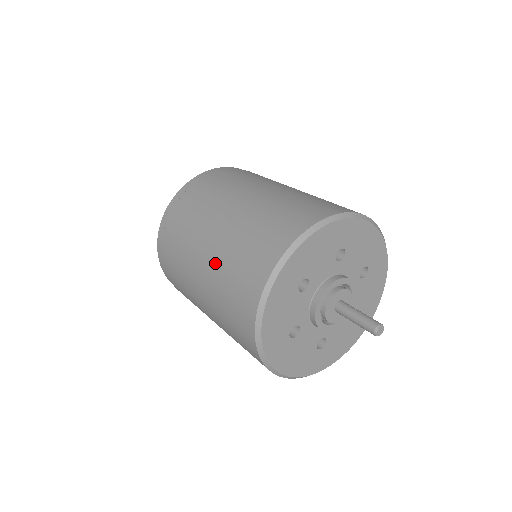
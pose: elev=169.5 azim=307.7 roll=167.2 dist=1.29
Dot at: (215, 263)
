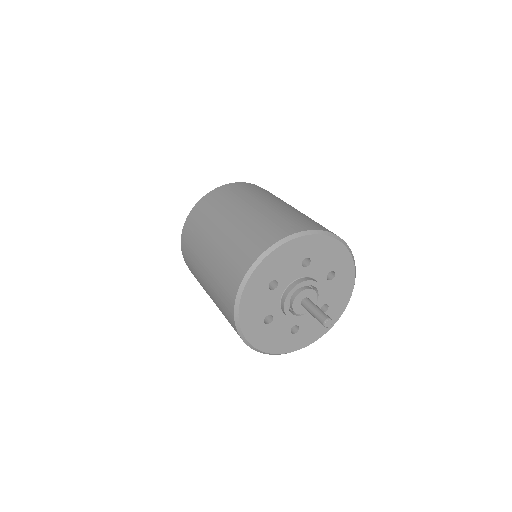
Dot at: (213, 264)
